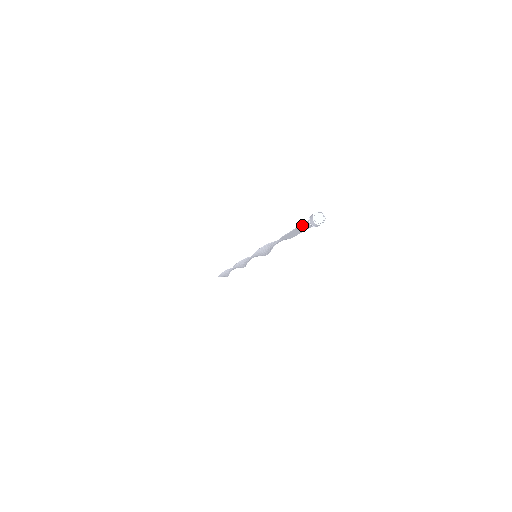
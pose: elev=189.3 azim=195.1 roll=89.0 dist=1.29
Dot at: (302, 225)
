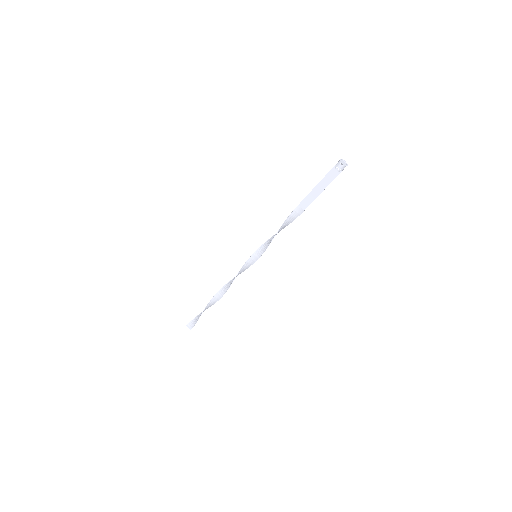
Dot at: (327, 175)
